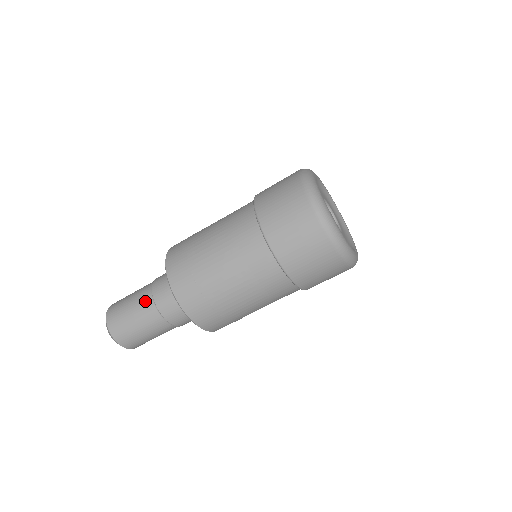
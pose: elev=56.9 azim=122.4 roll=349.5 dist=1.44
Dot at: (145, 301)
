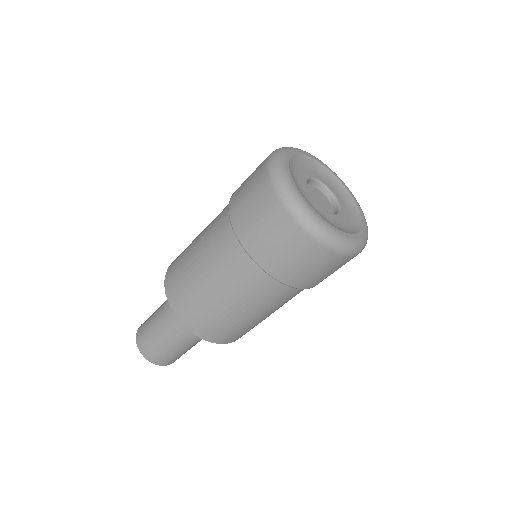
Dot at: (161, 316)
